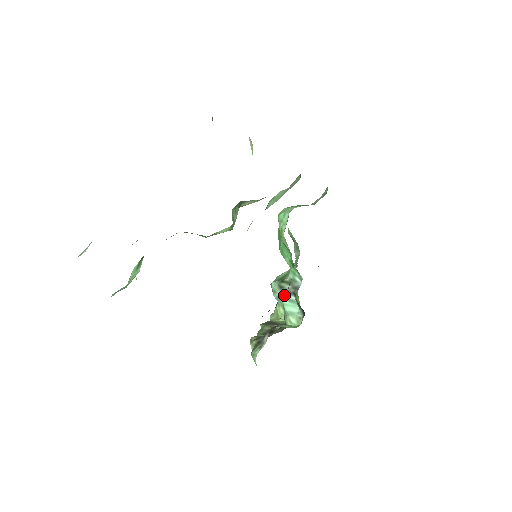
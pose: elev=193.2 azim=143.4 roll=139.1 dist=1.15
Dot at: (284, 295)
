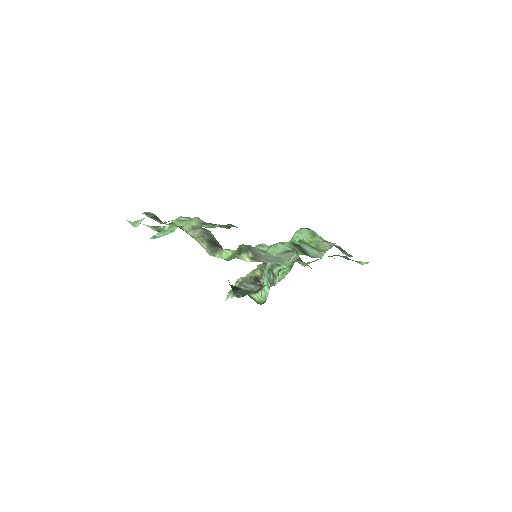
Dot at: (267, 278)
